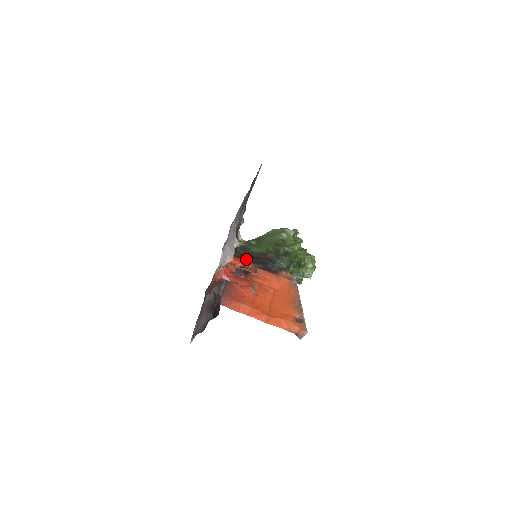
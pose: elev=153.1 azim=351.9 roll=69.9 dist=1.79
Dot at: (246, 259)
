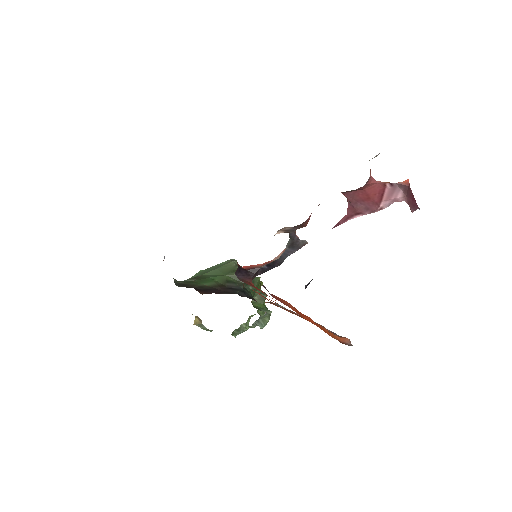
Dot at: (202, 291)
